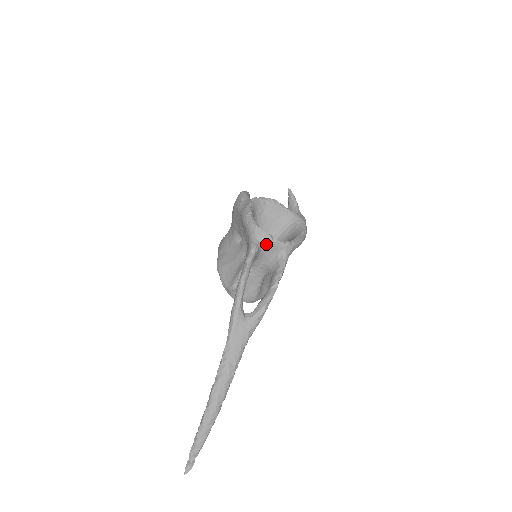
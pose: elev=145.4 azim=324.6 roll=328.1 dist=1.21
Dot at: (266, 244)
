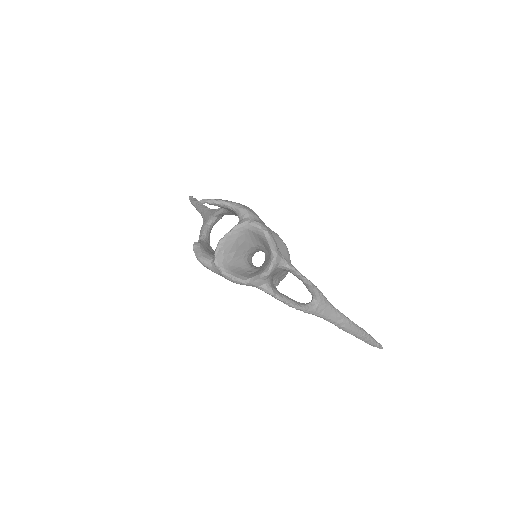
Dot at: (268, 278)
